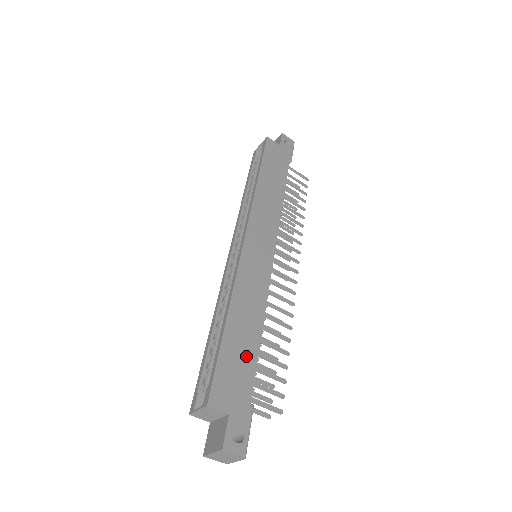
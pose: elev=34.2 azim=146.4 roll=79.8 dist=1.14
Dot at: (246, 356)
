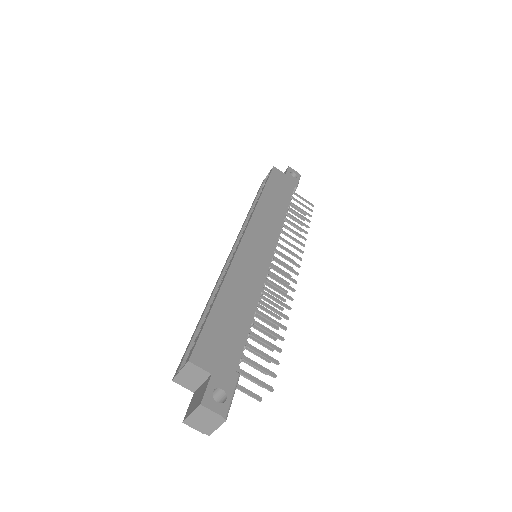
Dot at: (236, 328)
